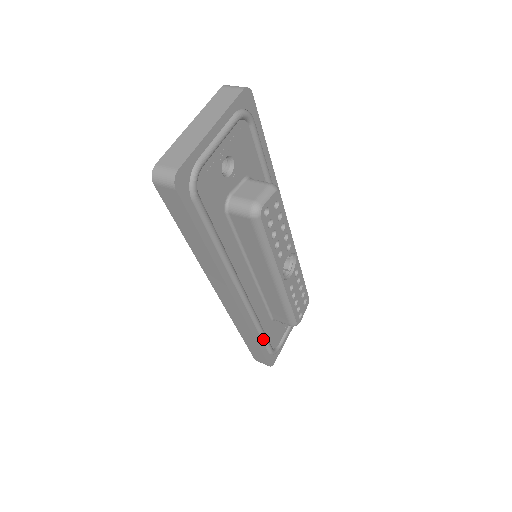
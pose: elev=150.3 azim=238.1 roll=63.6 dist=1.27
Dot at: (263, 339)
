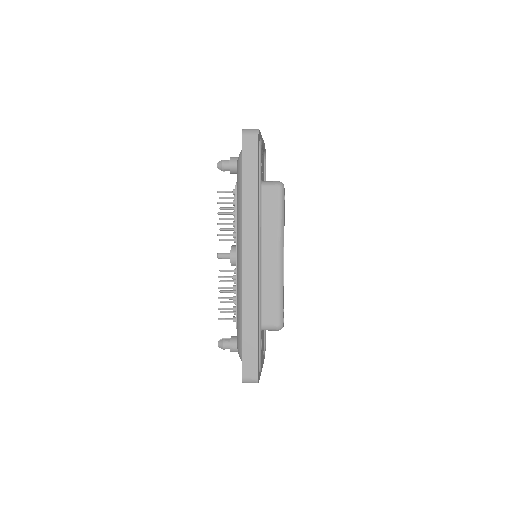
Dot at: (259, 332)
